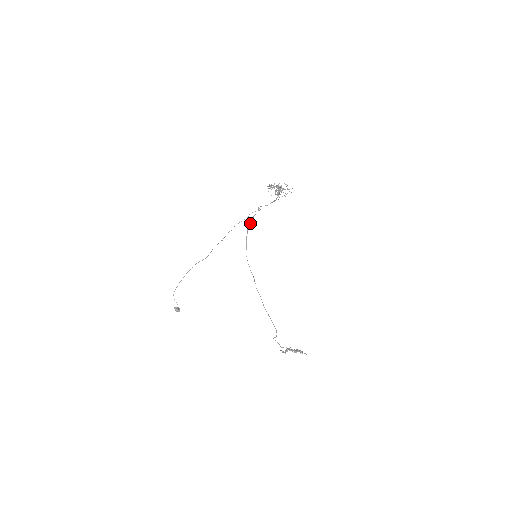
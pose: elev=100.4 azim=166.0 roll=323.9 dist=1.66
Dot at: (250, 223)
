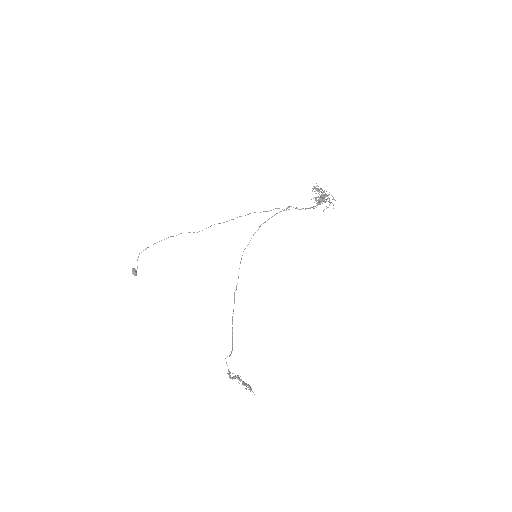
Dot at: (268, 219)
